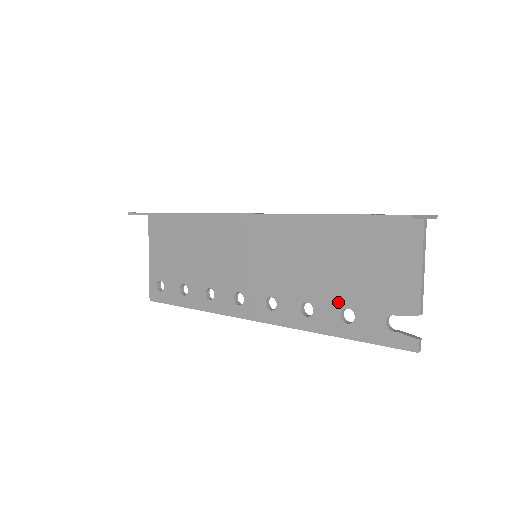
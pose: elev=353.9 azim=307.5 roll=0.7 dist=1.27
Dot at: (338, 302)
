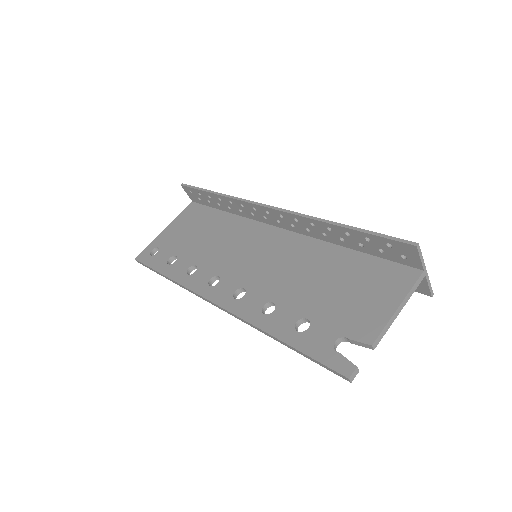
Dot at: (302, 311)
